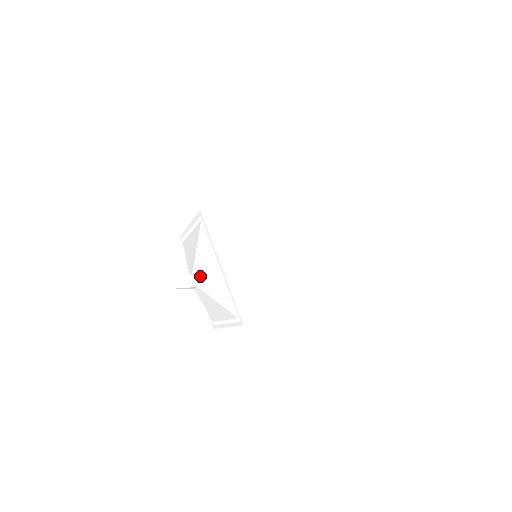
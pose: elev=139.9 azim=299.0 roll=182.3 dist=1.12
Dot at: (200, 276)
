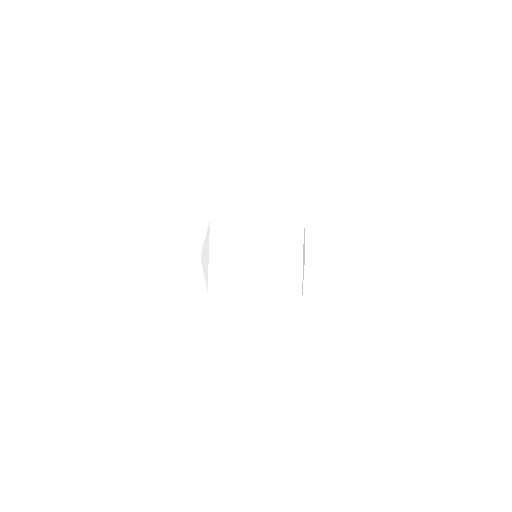
Dot at: (203, 255)
